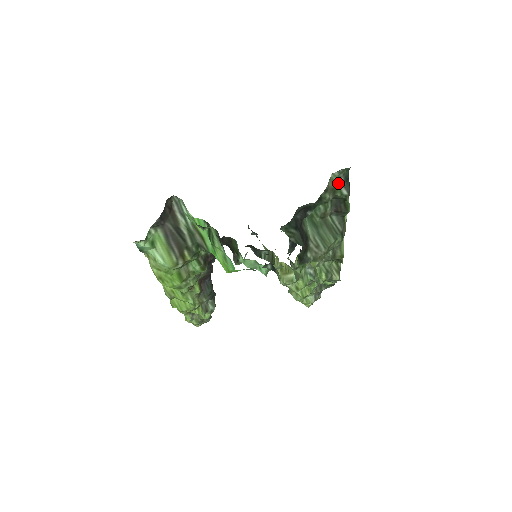
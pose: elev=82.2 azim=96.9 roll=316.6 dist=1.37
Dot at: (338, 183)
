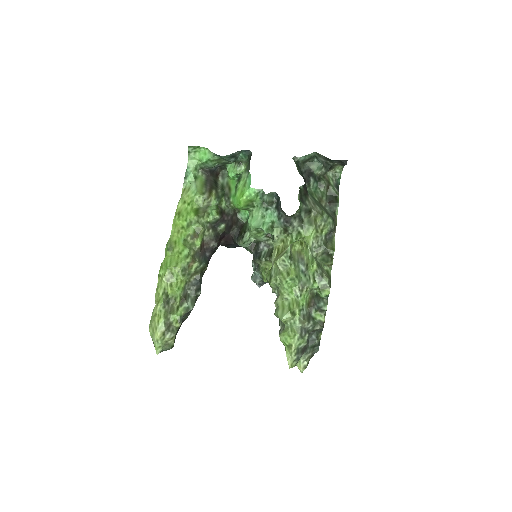
Dot at: (332, 182)
